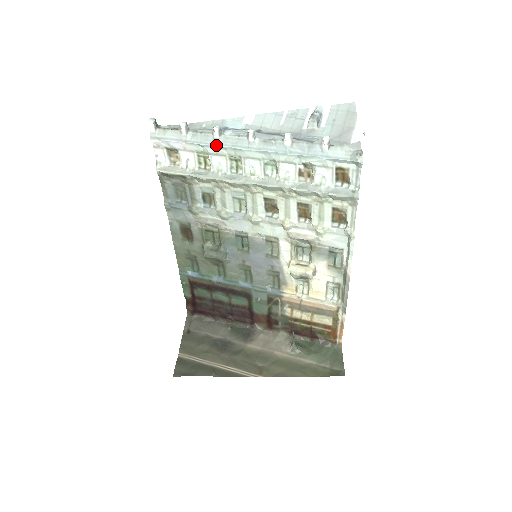
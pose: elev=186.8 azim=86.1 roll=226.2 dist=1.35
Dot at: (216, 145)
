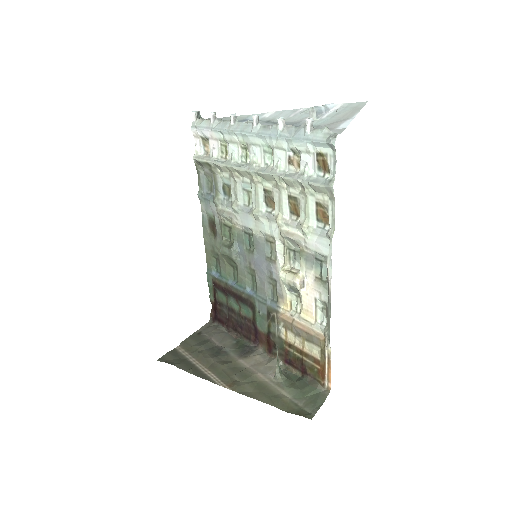
Dot at: (230, 131)
